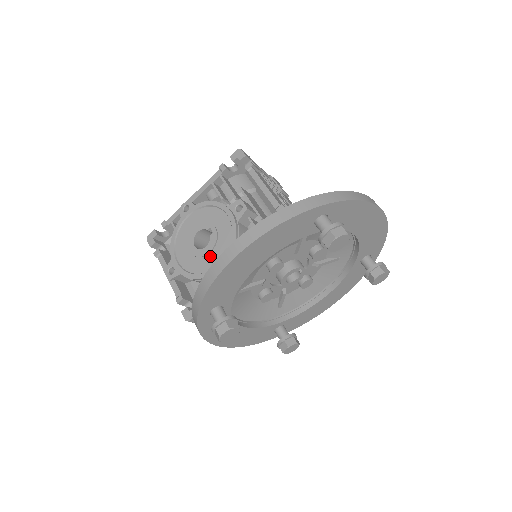
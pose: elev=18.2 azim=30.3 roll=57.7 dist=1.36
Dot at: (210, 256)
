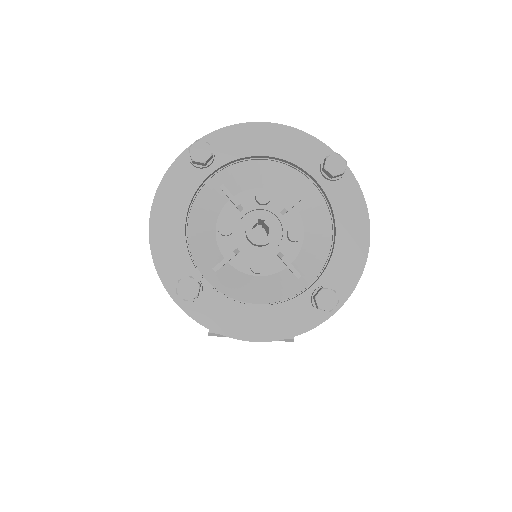
Dot at: occluded
